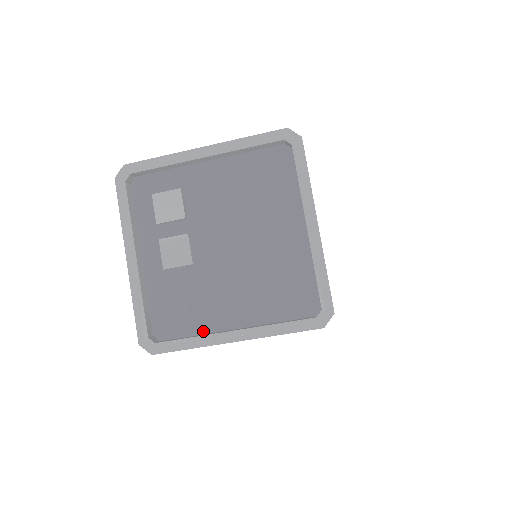
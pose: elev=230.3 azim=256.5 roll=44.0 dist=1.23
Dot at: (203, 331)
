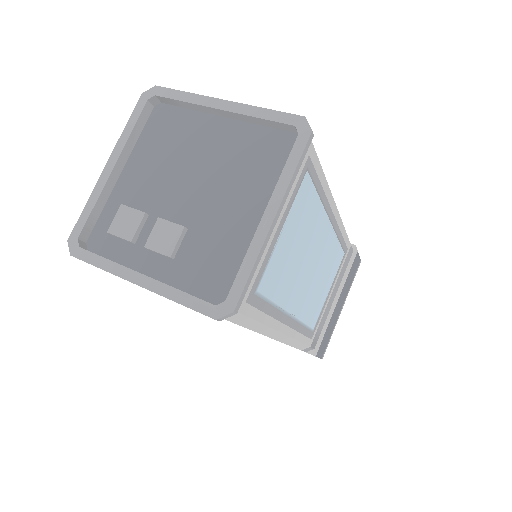
Dot at: occluded
